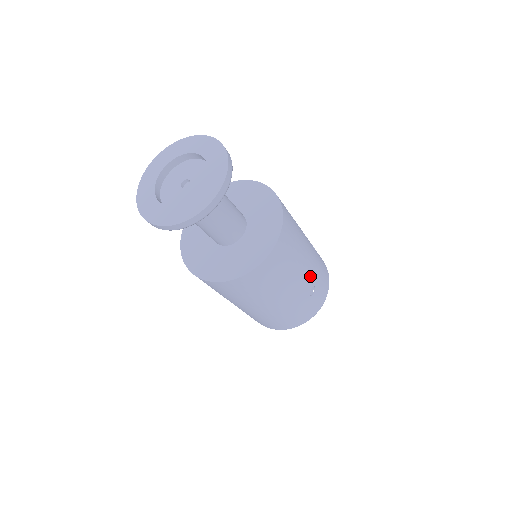
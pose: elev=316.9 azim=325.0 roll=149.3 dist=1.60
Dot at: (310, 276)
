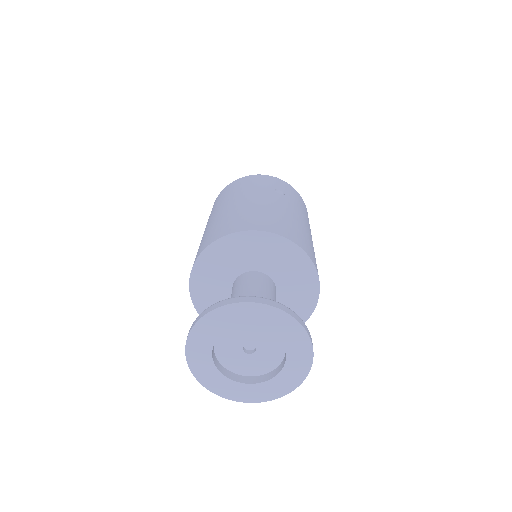
Dot at: occluded
